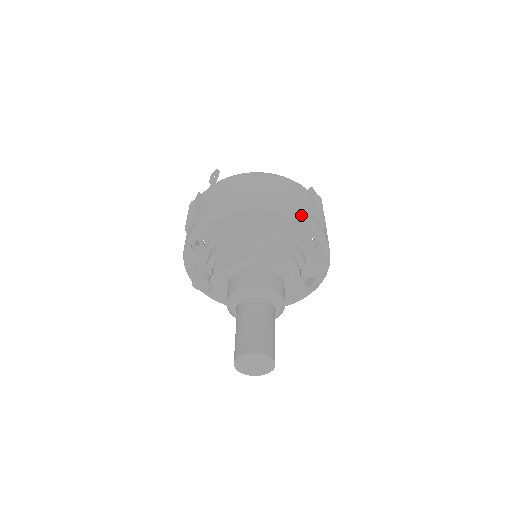
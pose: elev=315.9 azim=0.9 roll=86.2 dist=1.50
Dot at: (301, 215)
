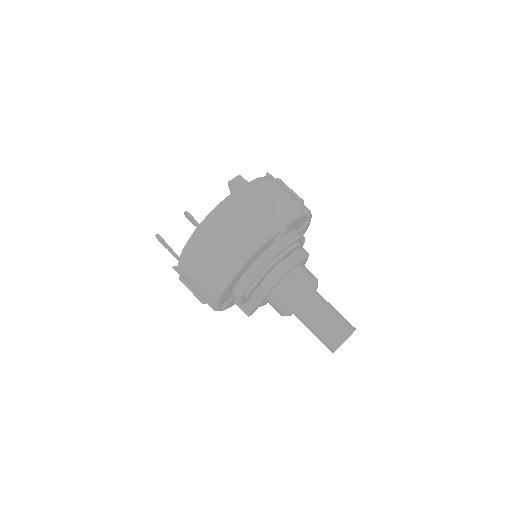
Dot at: (259, 241)
